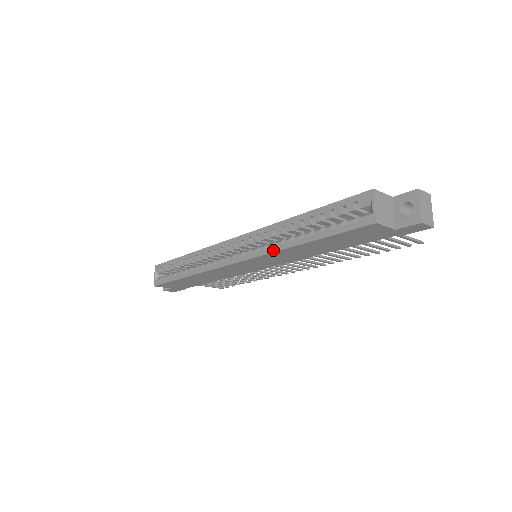
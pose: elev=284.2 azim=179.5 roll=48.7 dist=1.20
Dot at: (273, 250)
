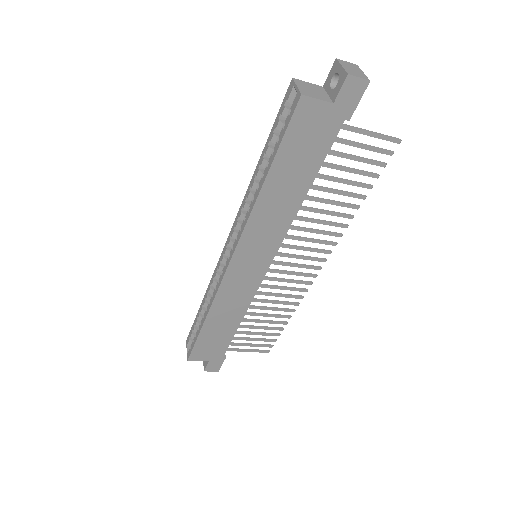
Dot at: (249, 214)
